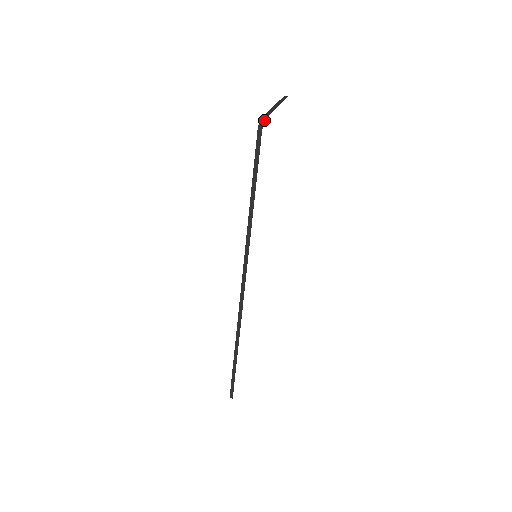
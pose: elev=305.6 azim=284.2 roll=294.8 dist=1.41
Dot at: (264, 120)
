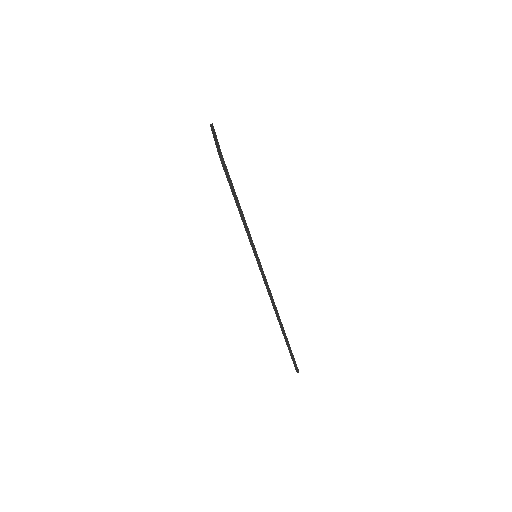
Dot at: (221, 153)
